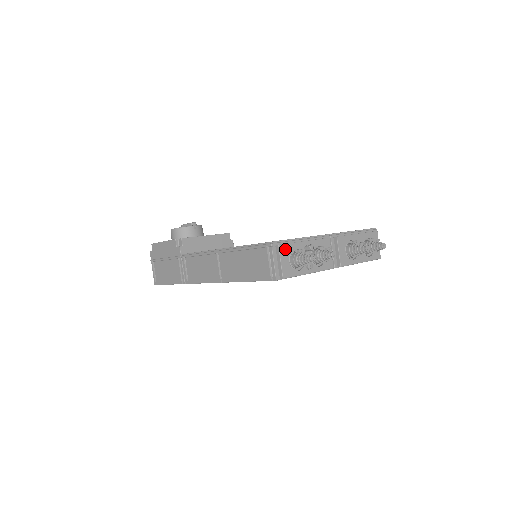
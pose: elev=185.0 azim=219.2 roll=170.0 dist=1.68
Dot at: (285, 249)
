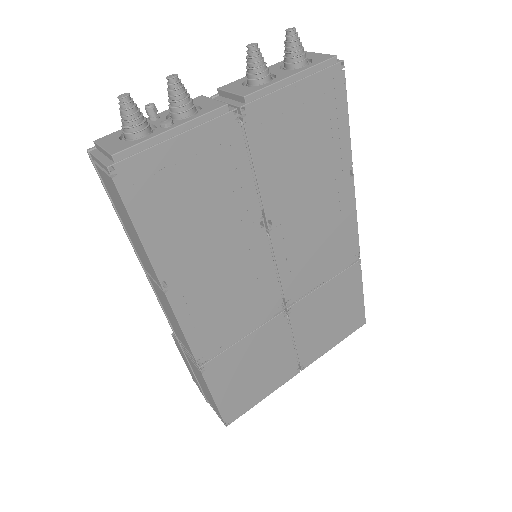
Dot at: (109, 138)
